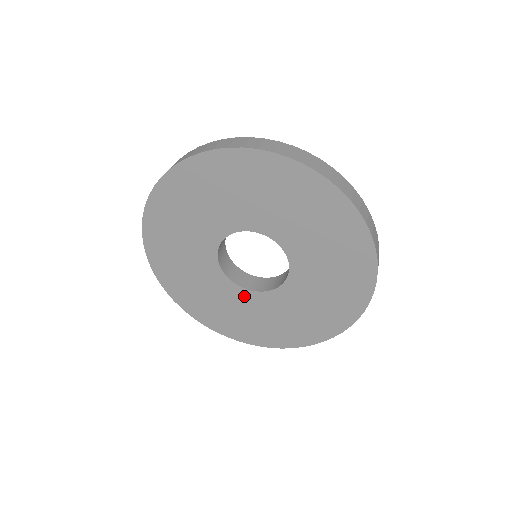
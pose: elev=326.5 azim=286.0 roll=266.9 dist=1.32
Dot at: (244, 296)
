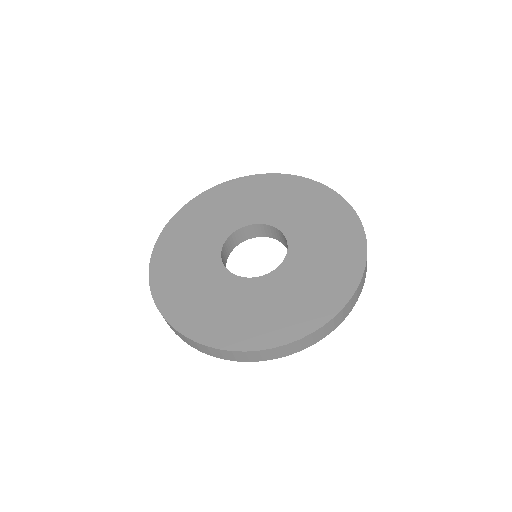
Dot at: occluded
